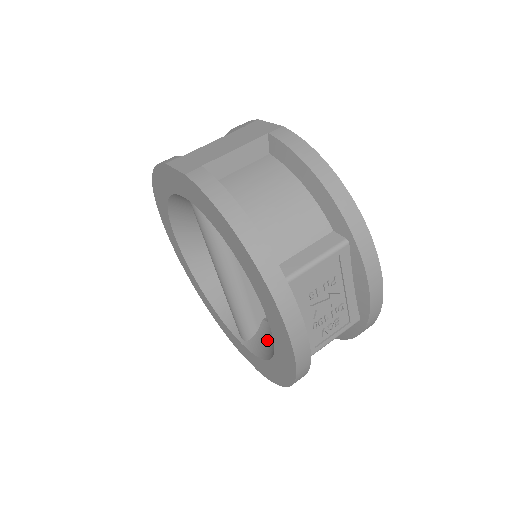
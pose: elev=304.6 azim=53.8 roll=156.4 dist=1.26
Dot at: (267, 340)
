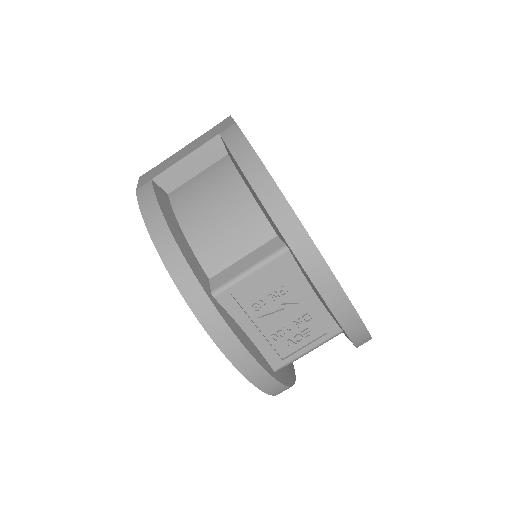
Dot at: occluded
